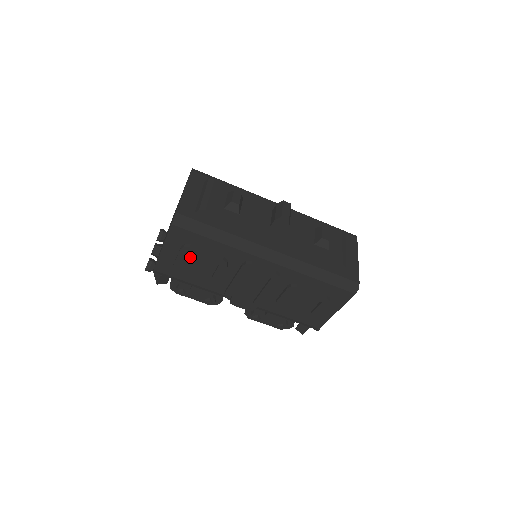
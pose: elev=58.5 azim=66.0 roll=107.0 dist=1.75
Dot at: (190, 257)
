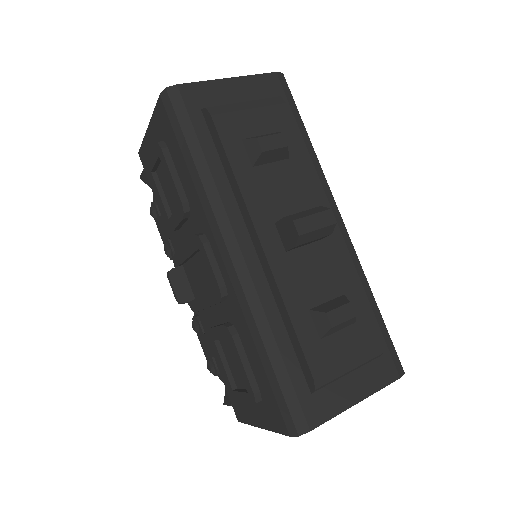
Dot at: occluded
